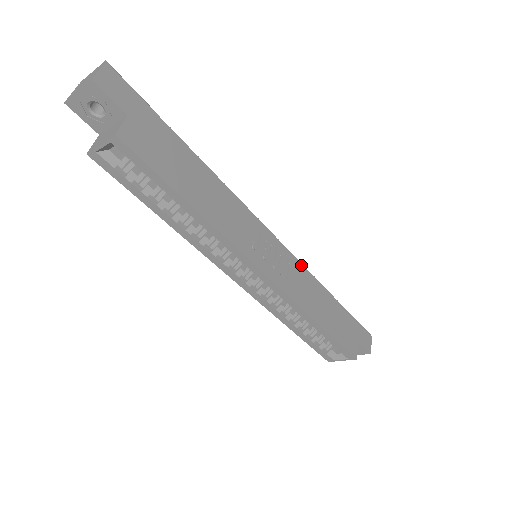
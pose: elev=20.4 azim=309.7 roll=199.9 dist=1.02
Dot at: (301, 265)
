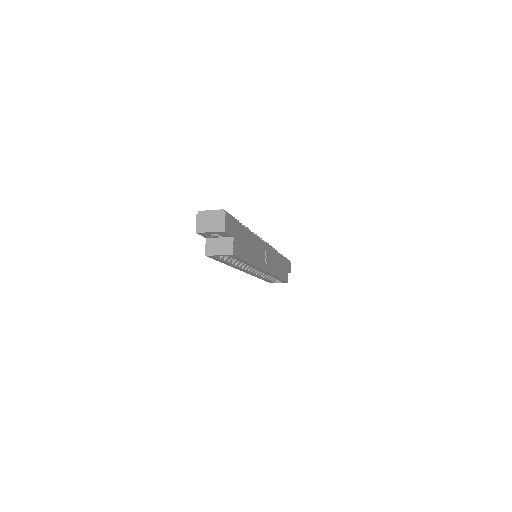
Dot at: (273, 250)
